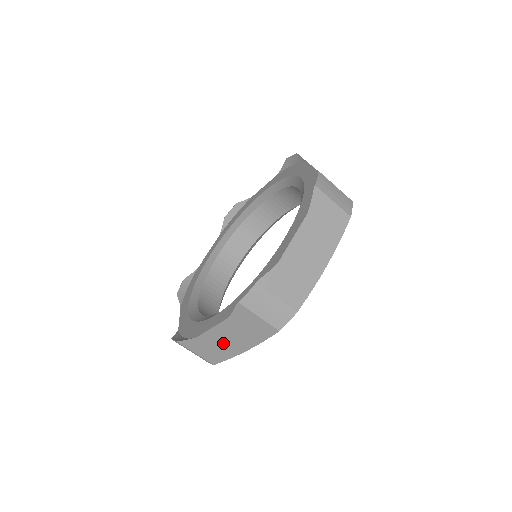
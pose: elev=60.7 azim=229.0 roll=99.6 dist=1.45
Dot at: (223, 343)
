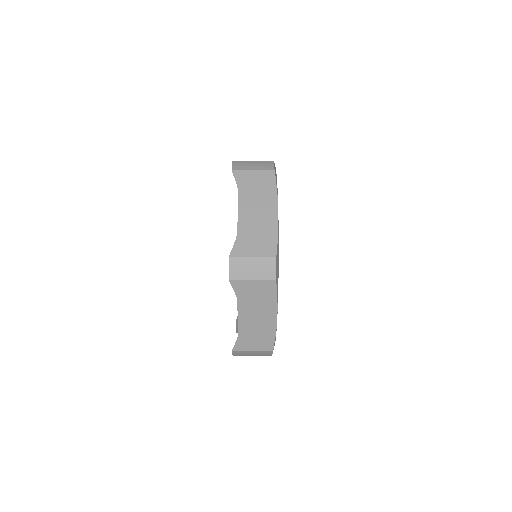
Dot at: (257, 325)
